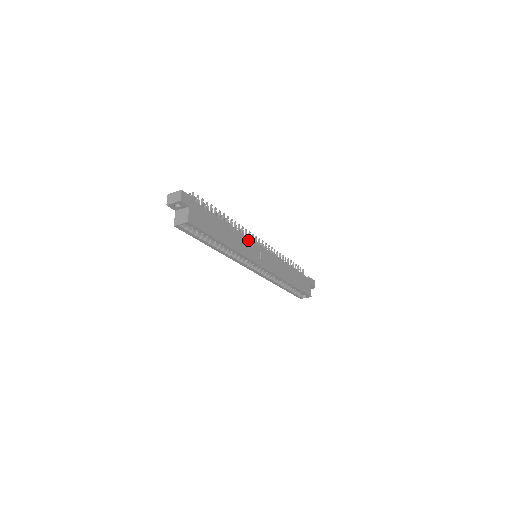
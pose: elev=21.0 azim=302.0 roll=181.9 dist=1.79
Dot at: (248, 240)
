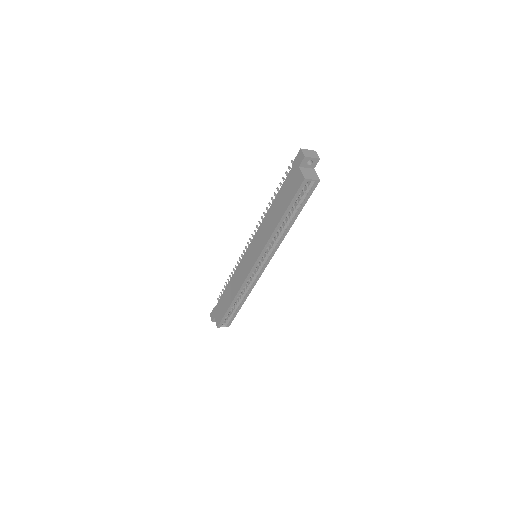
Dot at: occluded
